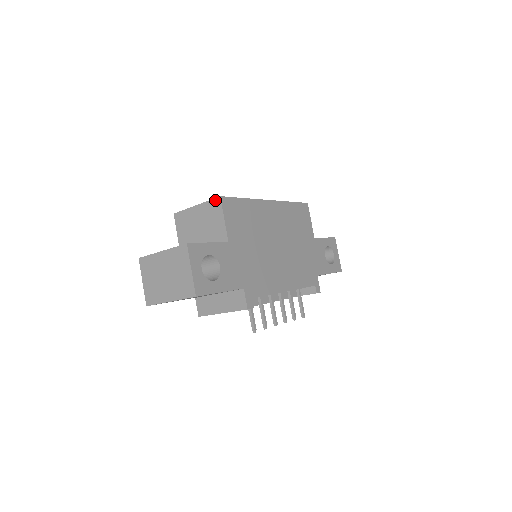
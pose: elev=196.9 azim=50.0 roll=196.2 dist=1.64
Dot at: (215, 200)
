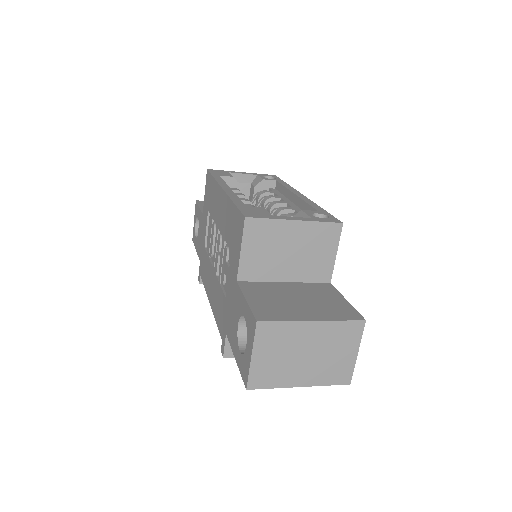
Dot at: (333, 225)
